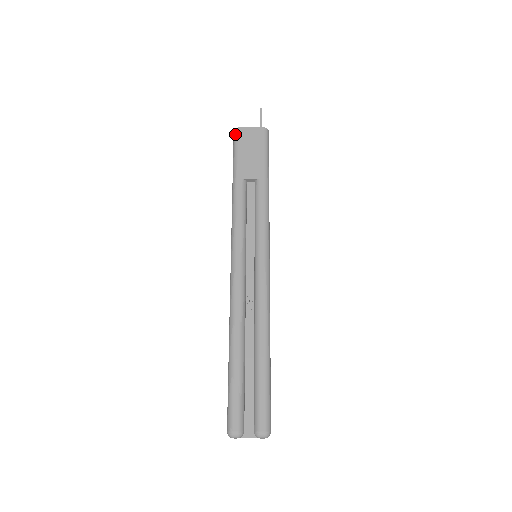
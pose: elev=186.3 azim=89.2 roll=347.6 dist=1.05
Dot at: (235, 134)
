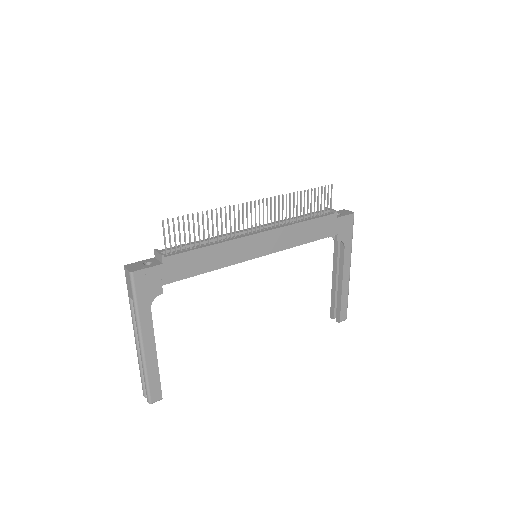
Dot at: (124, 269)
